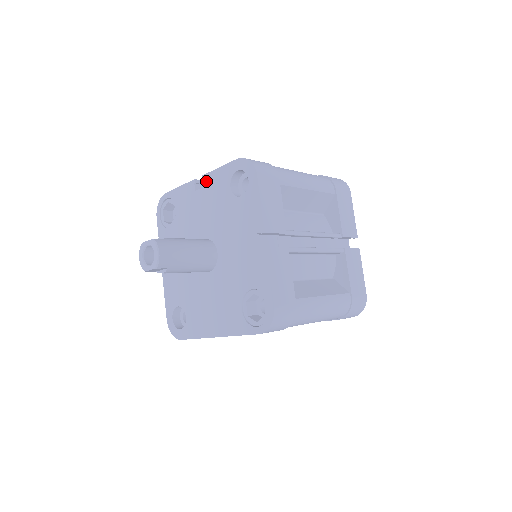
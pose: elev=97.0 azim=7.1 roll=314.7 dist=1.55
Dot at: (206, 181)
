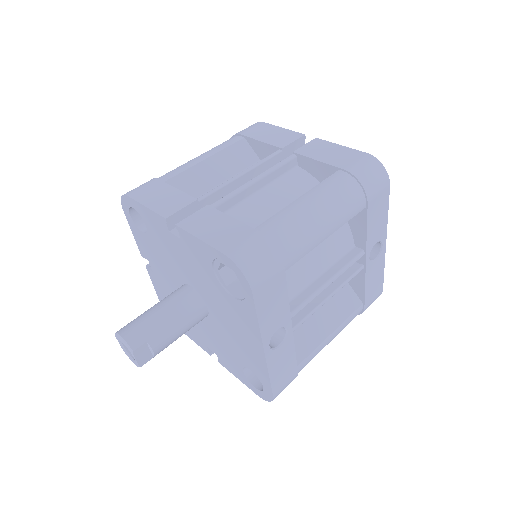
Dot at: (144, 255)
